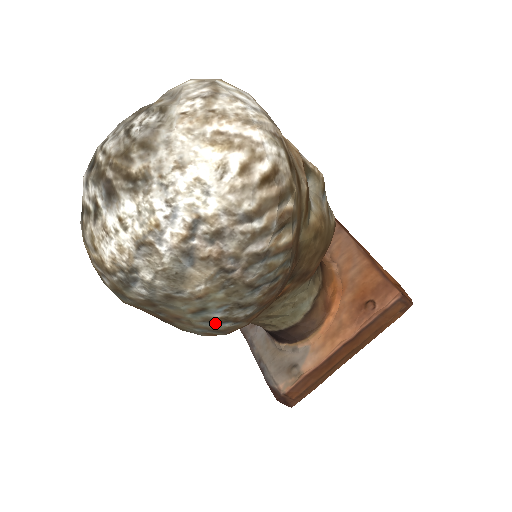
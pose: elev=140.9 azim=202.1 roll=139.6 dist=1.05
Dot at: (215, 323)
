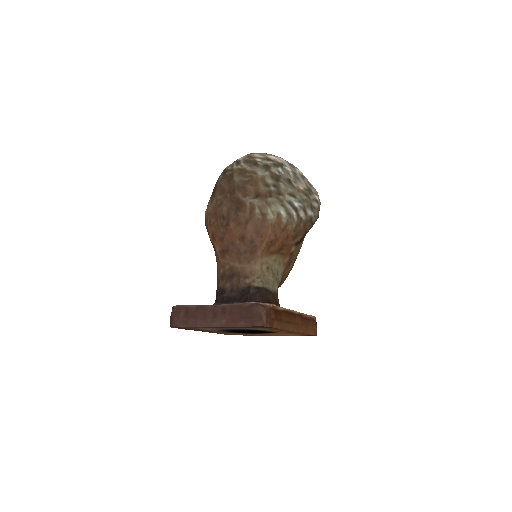
Dot at: (292, 208)
